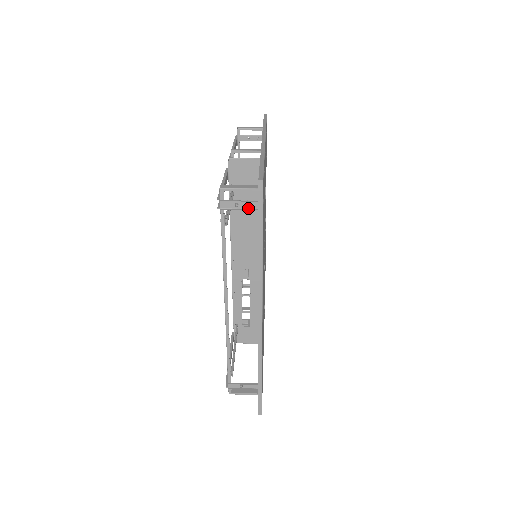
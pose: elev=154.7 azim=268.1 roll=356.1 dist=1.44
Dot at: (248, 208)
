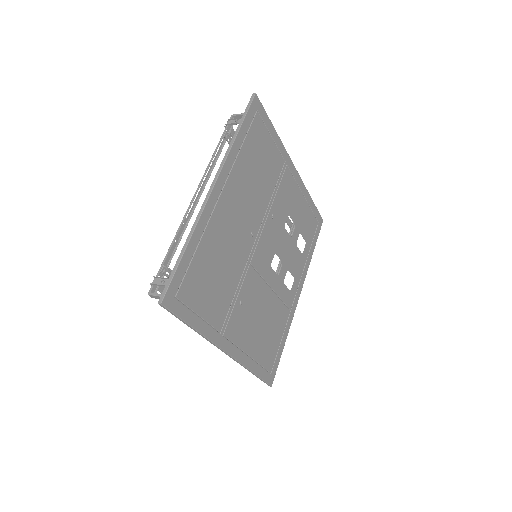
Dot at: occluded
